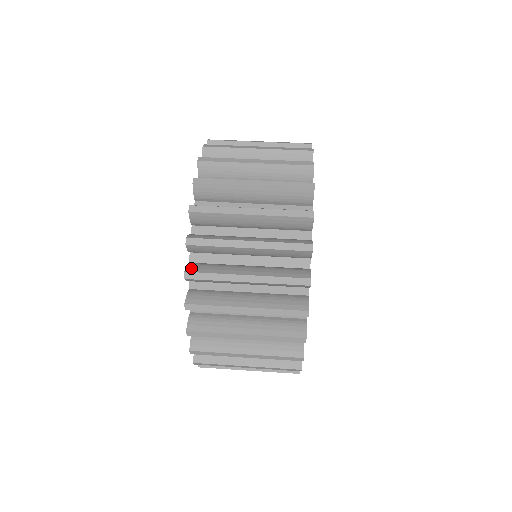
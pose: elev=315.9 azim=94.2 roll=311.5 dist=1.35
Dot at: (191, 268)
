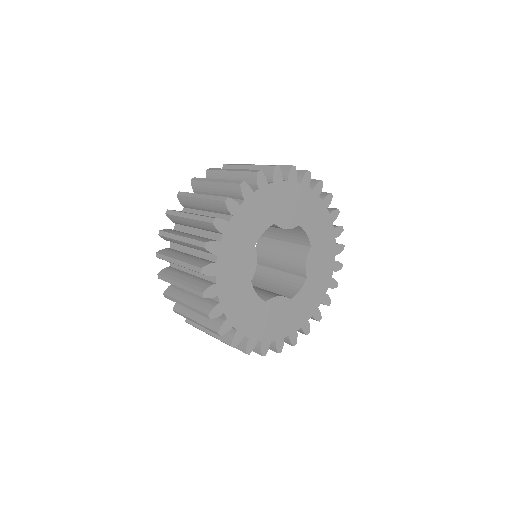
Dot at: occluded
